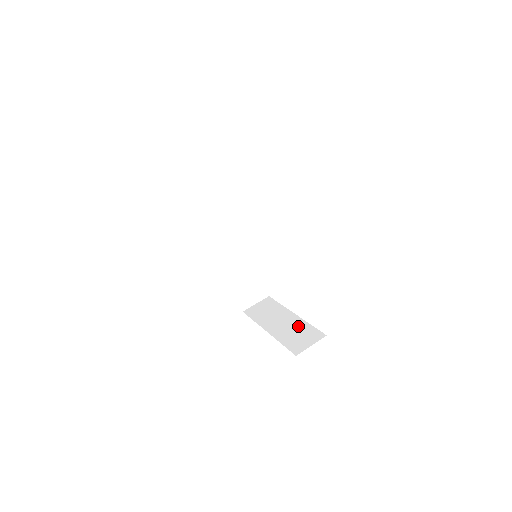
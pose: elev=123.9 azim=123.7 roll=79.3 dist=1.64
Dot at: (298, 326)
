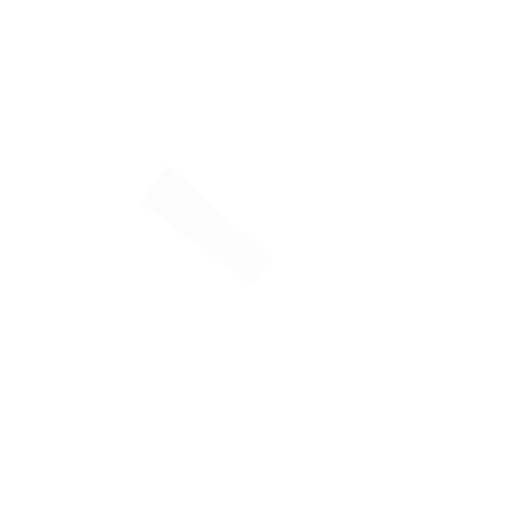
Dot at: (322, 296)
